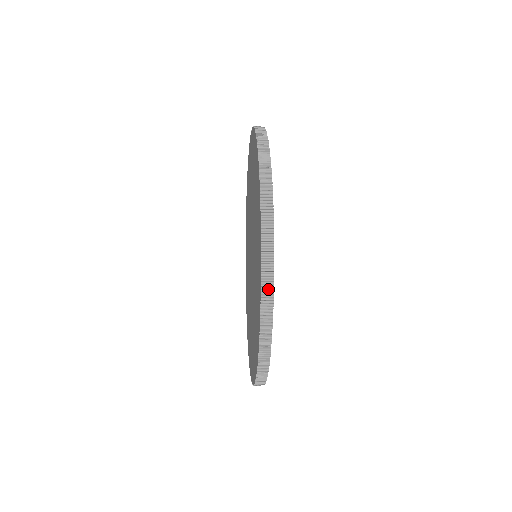
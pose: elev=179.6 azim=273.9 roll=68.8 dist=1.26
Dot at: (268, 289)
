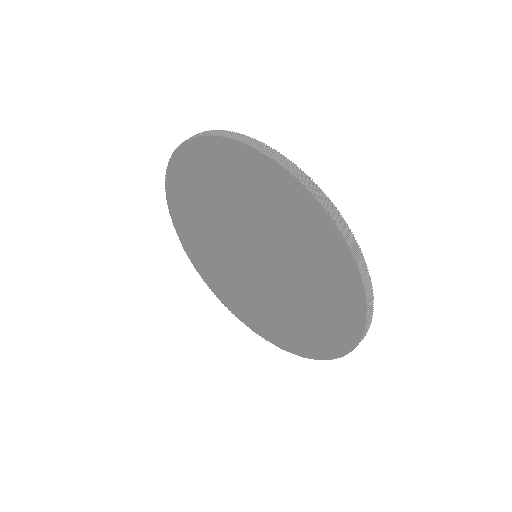
Dot at: (369, 323)
